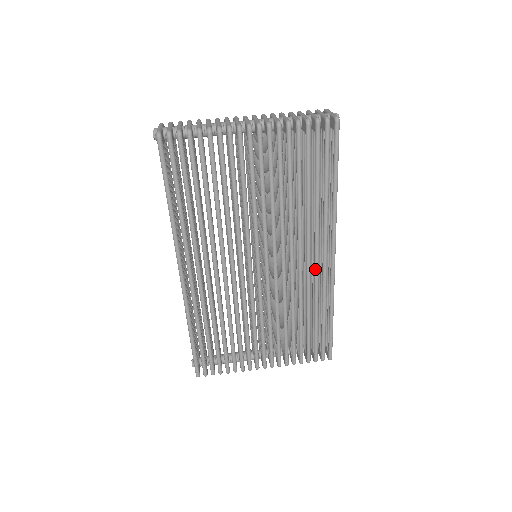
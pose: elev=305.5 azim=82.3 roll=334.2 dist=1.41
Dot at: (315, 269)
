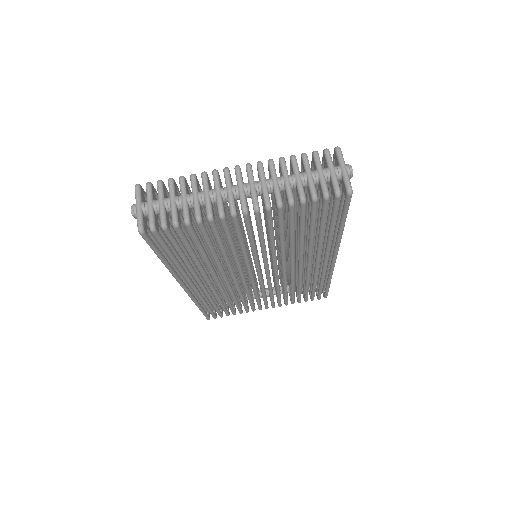
Dot at: (315, 268)
